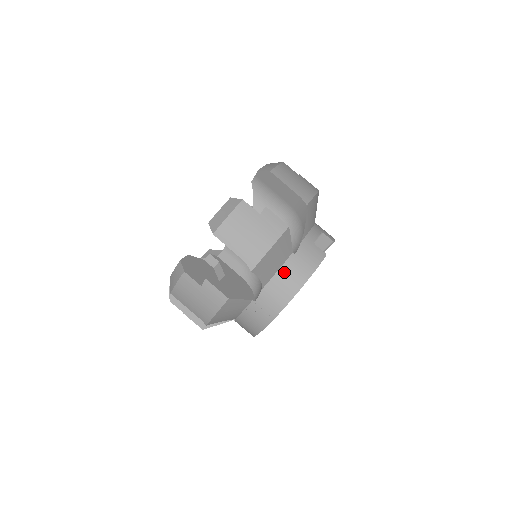
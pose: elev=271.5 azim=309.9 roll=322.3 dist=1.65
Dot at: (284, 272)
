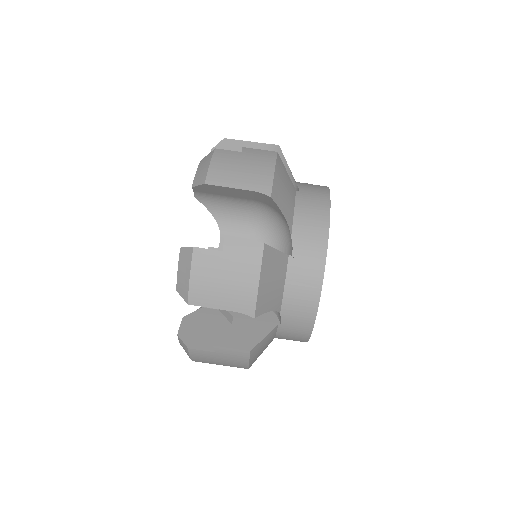
Dot at: (301, 207)
